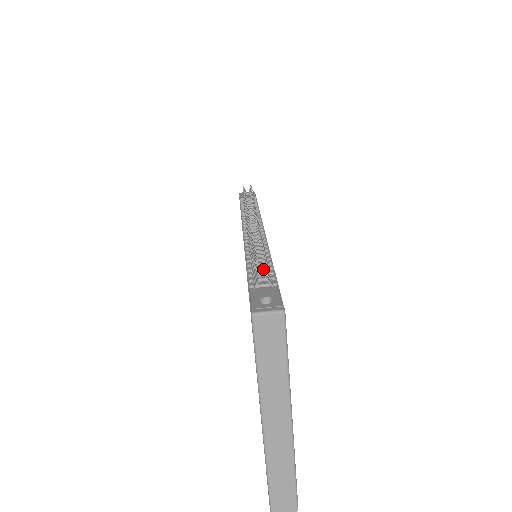
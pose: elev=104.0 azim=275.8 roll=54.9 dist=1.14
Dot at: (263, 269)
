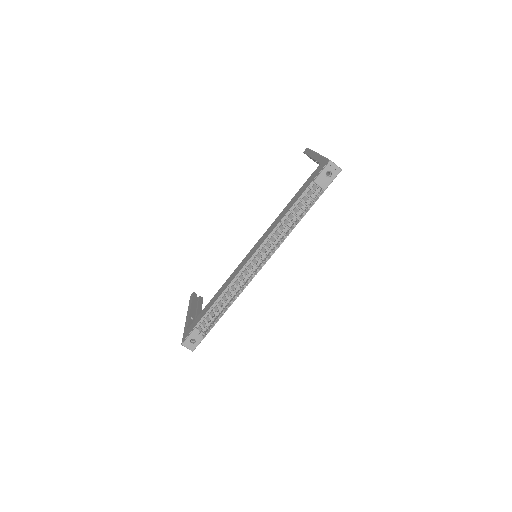
Dot at: (218, 313)
